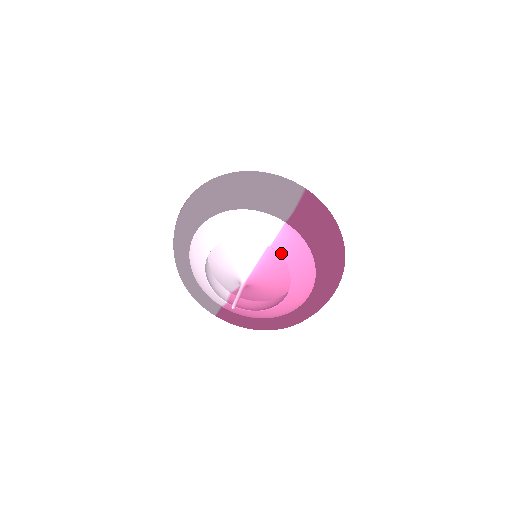
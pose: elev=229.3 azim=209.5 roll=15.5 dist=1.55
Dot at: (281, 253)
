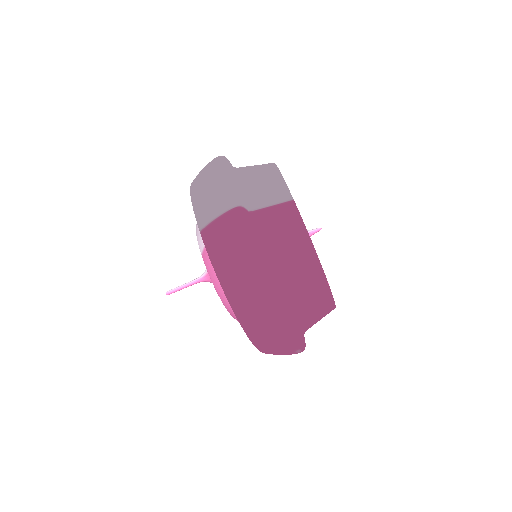
Dot at: (207, 268)
